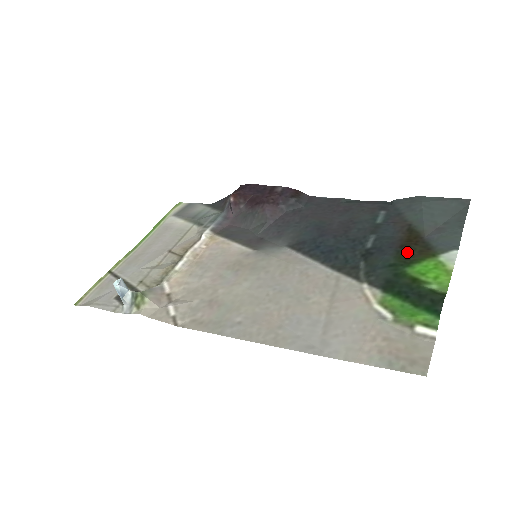
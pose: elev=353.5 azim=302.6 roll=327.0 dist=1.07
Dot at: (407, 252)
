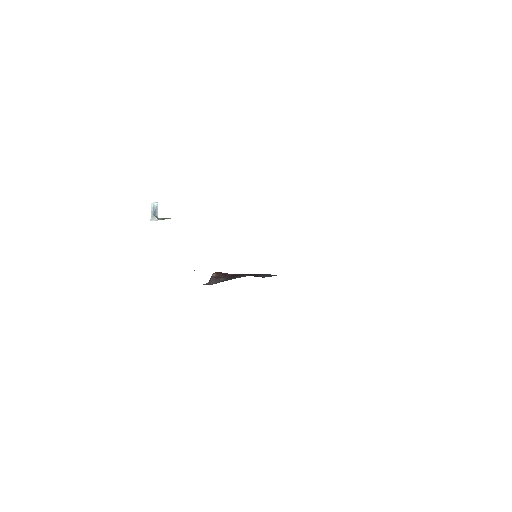
Dot at: occluded
